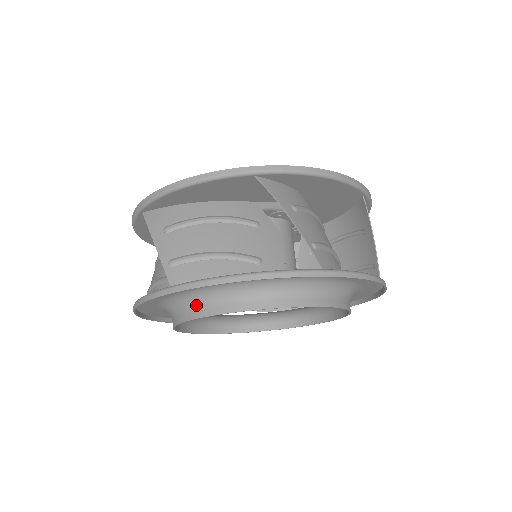
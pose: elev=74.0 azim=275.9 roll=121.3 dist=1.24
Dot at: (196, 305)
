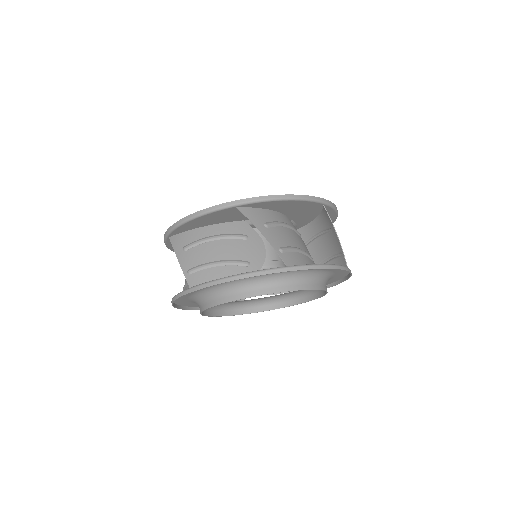
Dot at: (210, 298)
